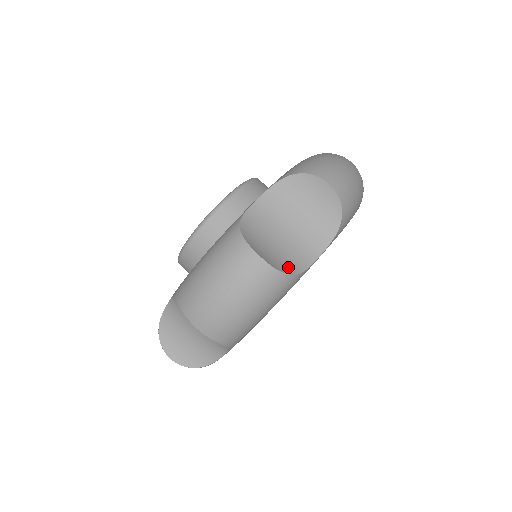
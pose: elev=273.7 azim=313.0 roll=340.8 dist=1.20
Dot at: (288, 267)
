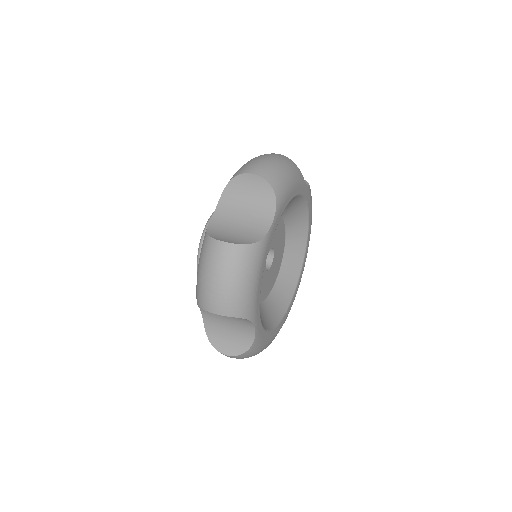
Dot at: (250, 240)
